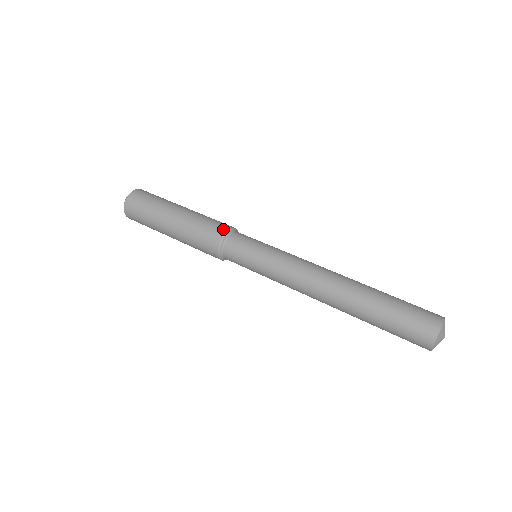
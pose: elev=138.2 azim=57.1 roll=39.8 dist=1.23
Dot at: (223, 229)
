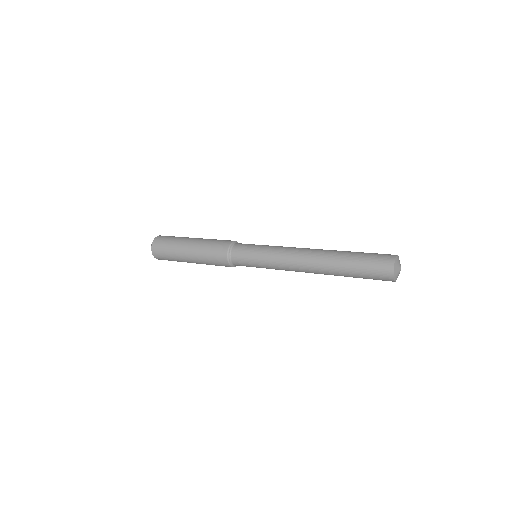
Dot at: (224, 249)
